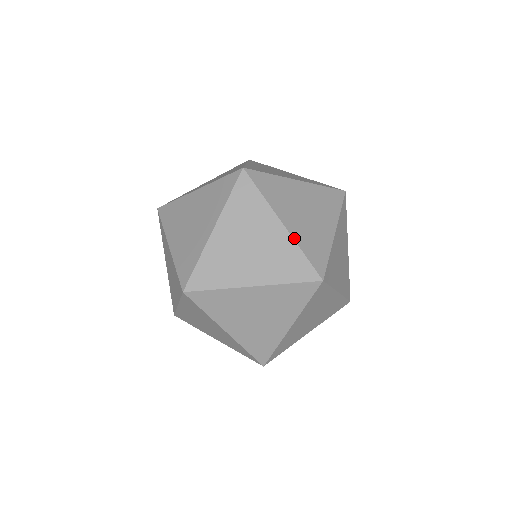
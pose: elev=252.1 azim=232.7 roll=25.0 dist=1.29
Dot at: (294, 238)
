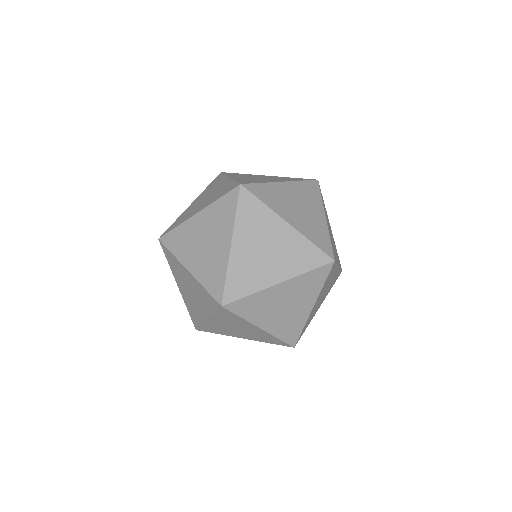
Dot at: (308, 318)
